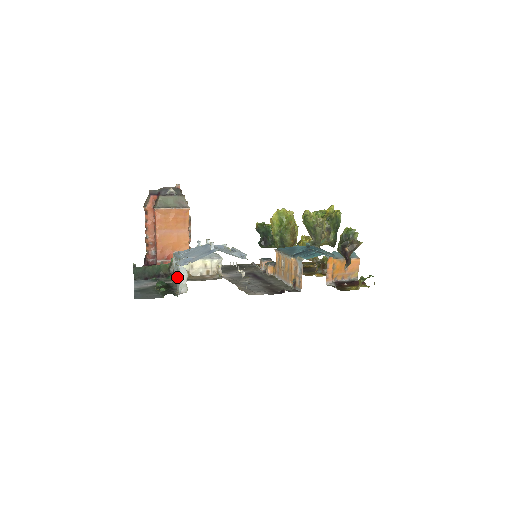
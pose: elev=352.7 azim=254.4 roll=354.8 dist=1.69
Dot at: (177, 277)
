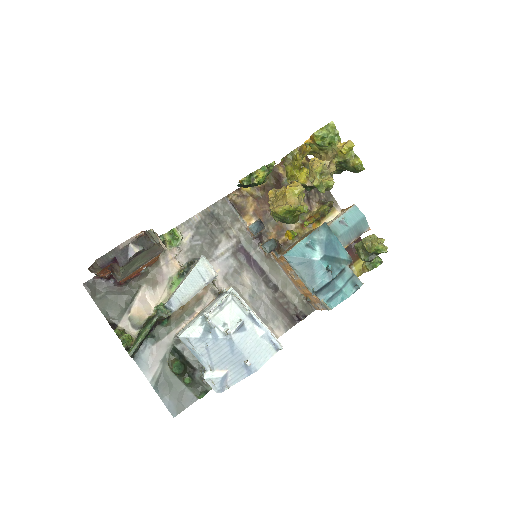
Dot at: occluded
